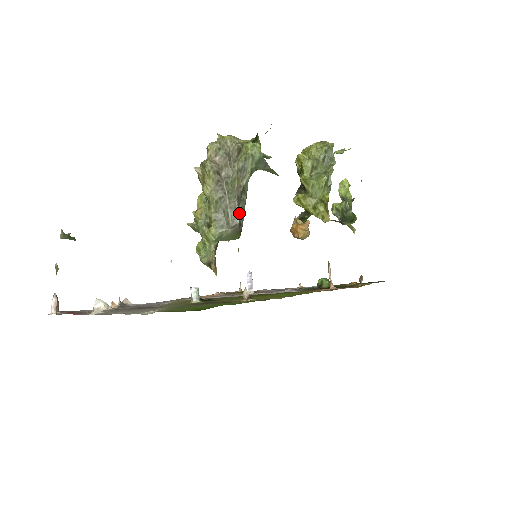
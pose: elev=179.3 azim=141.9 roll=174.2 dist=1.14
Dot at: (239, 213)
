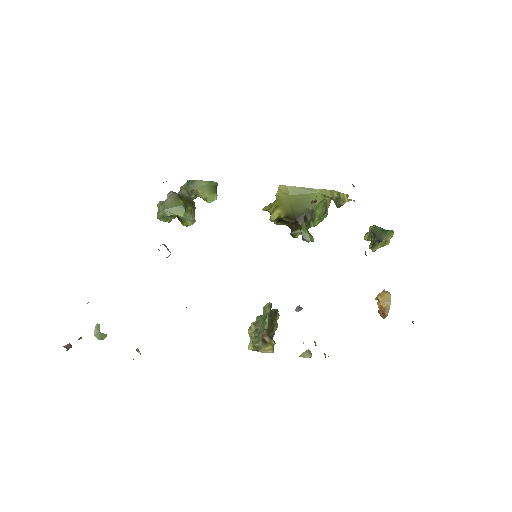
Dot at: occluded
